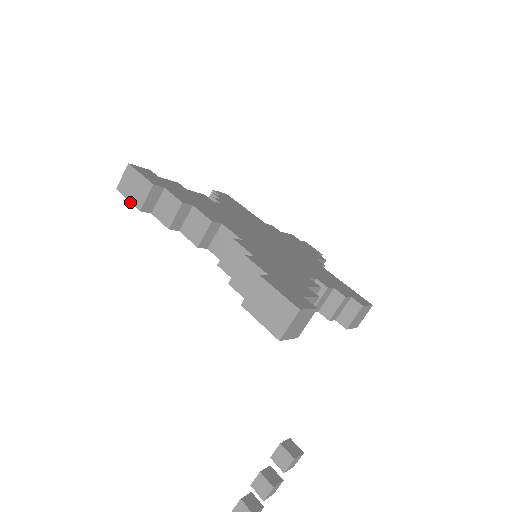
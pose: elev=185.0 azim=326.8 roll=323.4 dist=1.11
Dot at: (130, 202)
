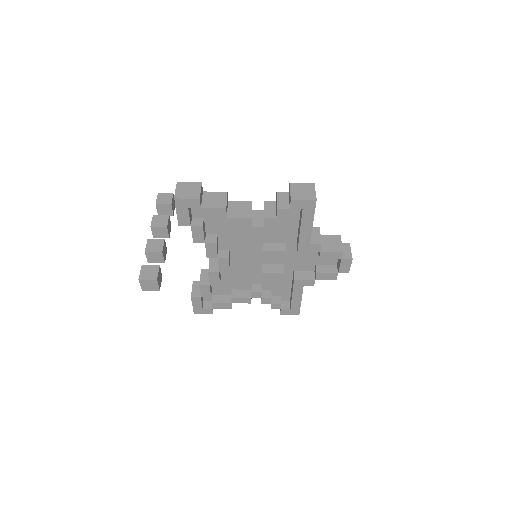
Dot at: (192, 304)
